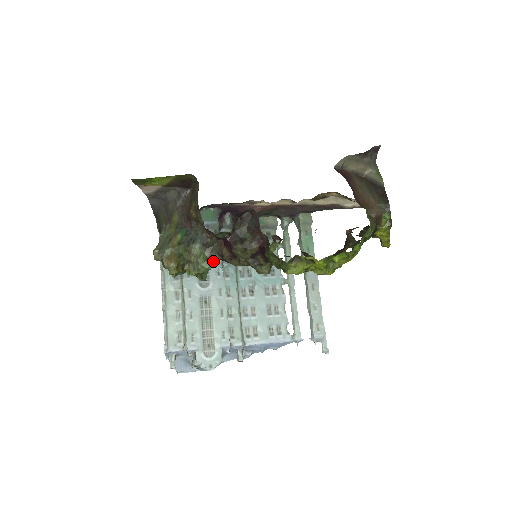
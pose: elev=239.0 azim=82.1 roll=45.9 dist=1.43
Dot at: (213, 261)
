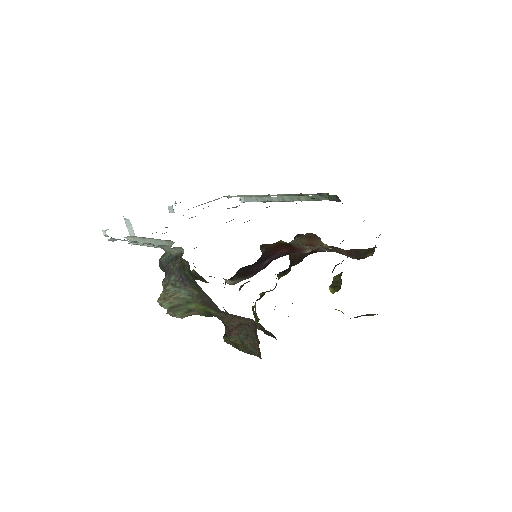
Dot at: occluded
